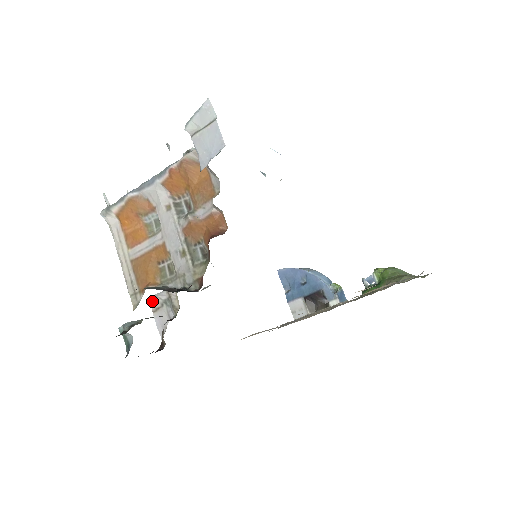
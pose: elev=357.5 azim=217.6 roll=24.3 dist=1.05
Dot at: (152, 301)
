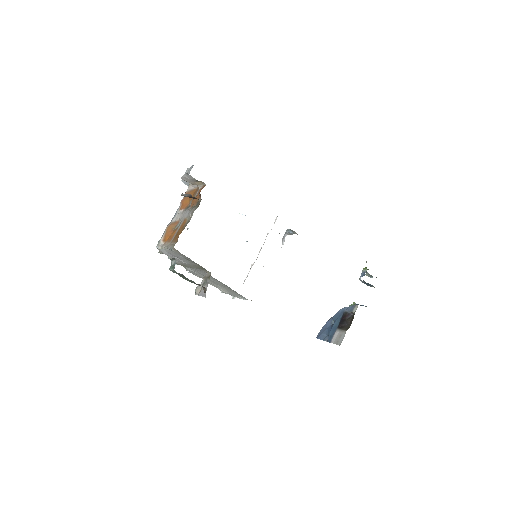
Dot at: (196, 290)
